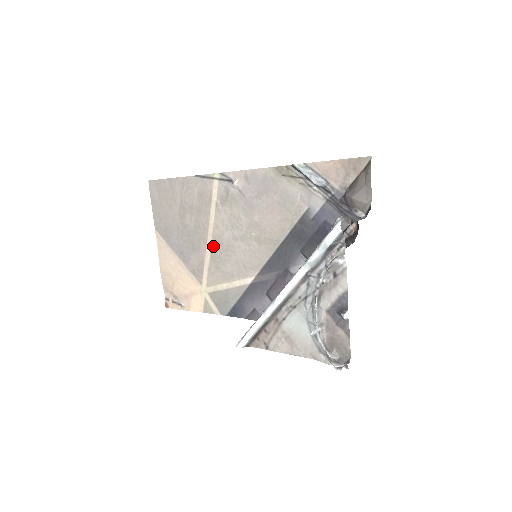
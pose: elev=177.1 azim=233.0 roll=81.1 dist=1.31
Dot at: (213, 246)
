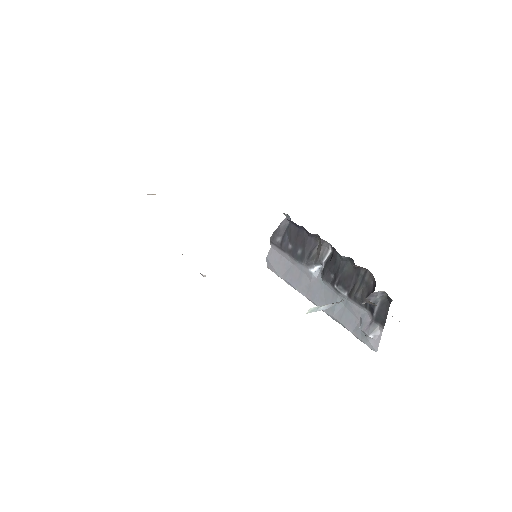
Dot at: occluded
